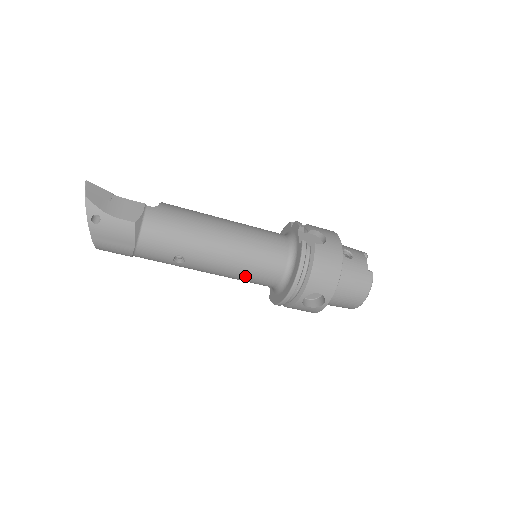
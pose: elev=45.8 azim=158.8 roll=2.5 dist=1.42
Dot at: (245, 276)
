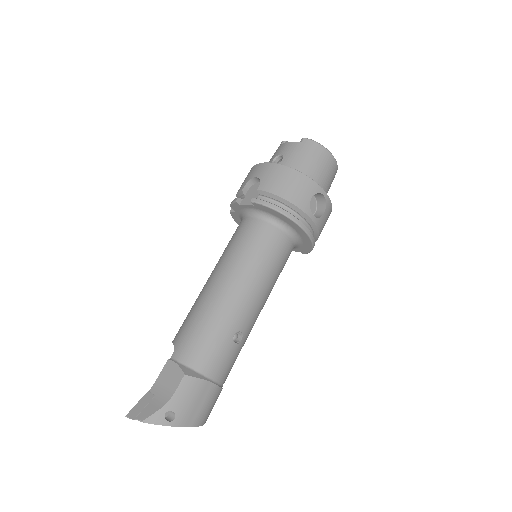
Dot at: (274, 272)
